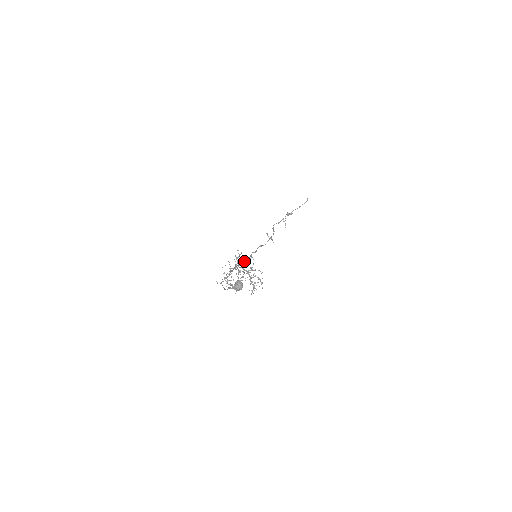
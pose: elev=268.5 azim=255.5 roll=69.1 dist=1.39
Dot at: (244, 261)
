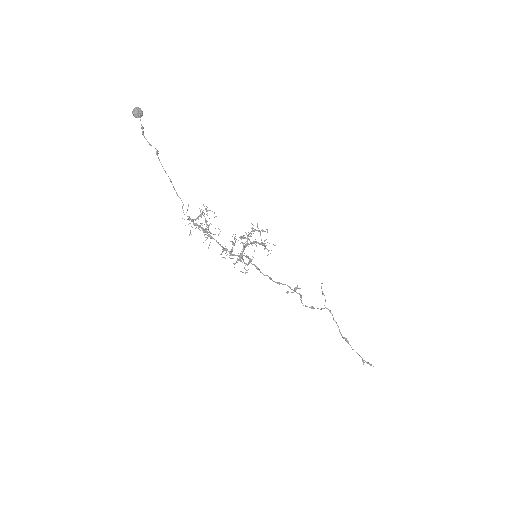
Dot at: occluded
